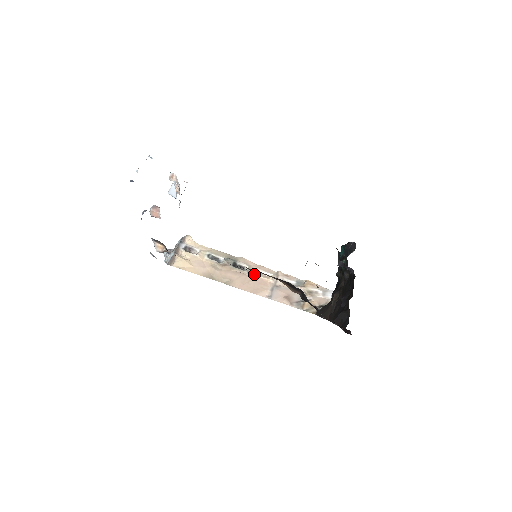
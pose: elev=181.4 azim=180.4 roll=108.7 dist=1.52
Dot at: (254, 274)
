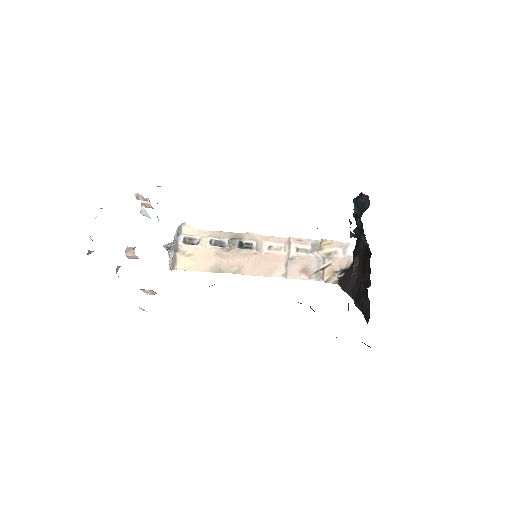
Dot at: (264, 250)
